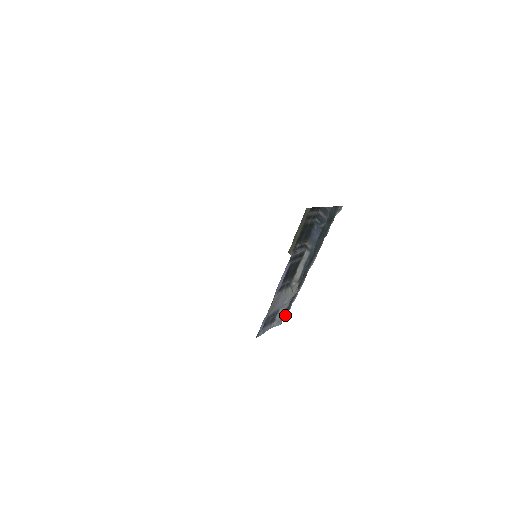
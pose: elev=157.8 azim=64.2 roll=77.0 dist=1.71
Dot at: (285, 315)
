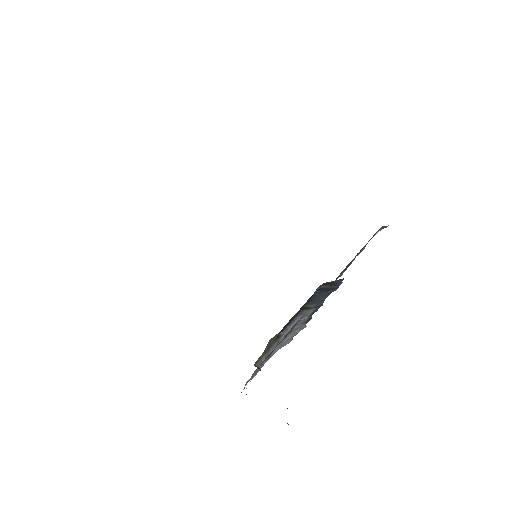
Dot at: occluded
